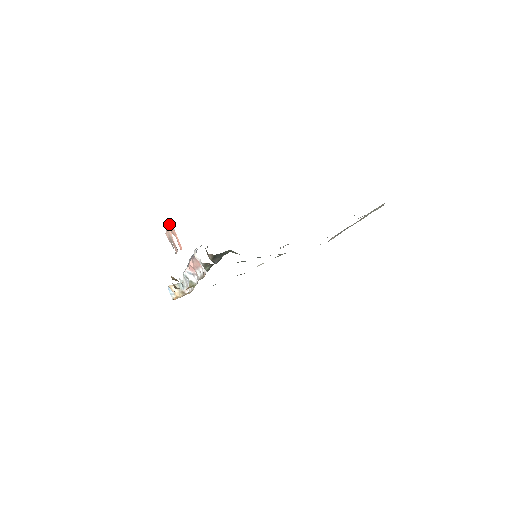
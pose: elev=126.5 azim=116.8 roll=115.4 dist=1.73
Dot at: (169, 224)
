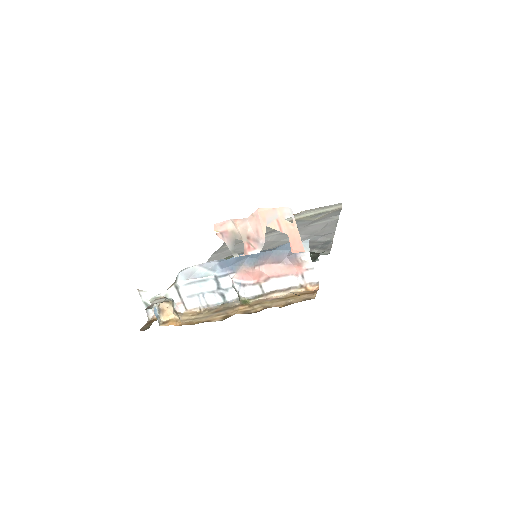
Dot at: (273, 214)
